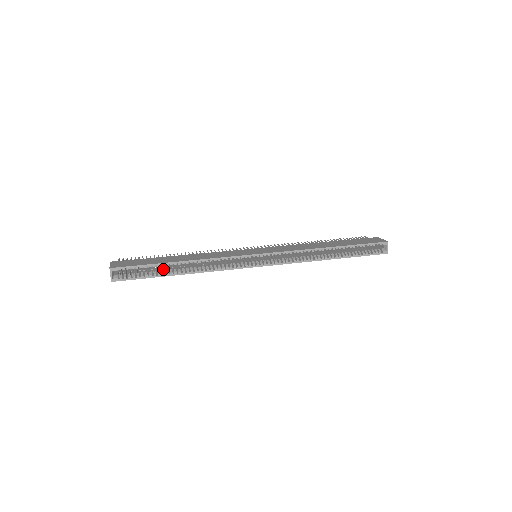
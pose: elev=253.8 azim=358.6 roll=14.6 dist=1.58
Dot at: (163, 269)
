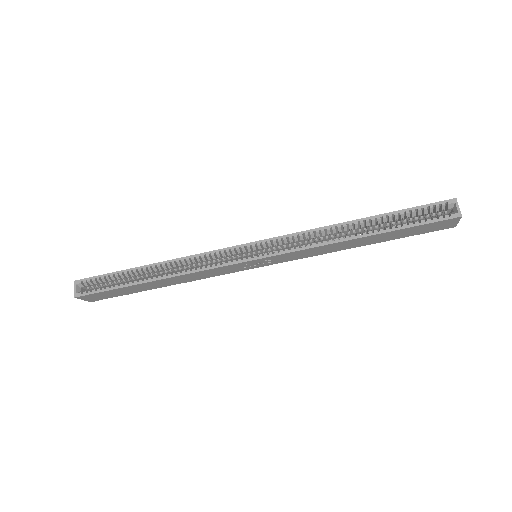
Dot at: occluded
